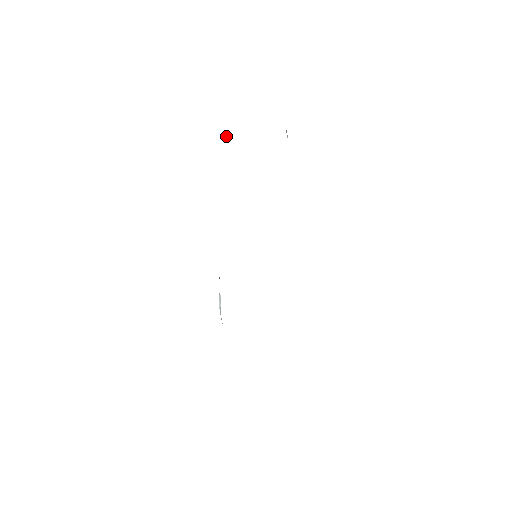
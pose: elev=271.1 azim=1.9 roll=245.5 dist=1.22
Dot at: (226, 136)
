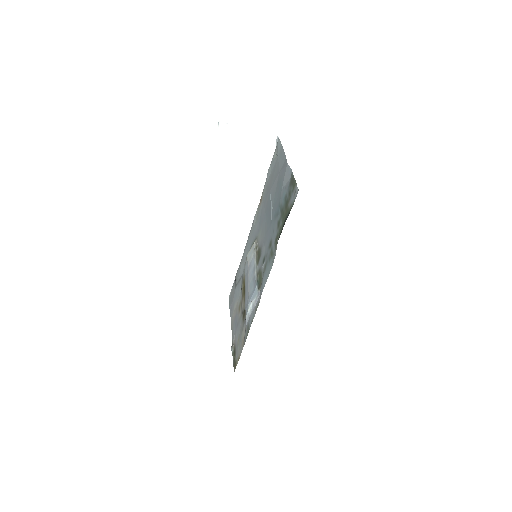
Dot at: (223, 123)
